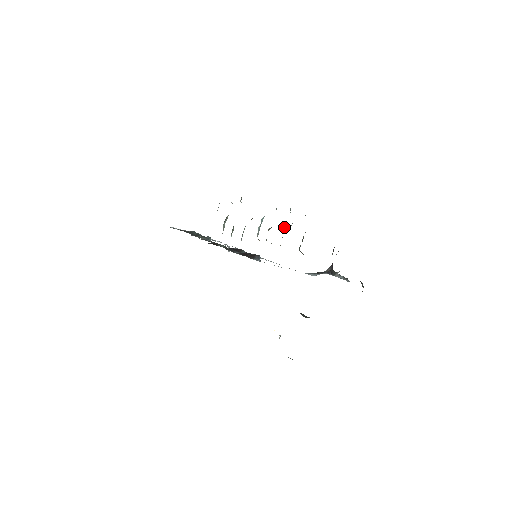
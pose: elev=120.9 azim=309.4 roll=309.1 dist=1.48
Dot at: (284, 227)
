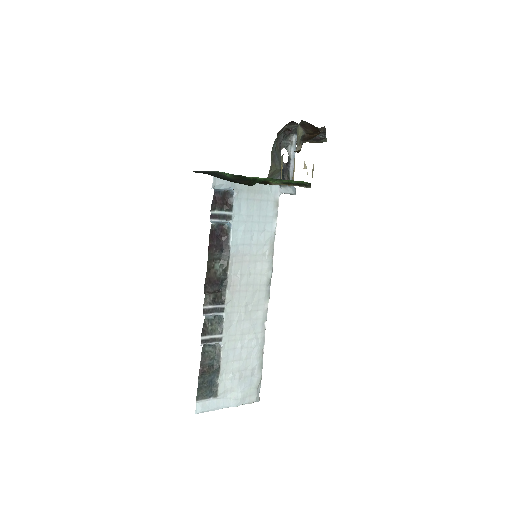
Dot at: occluded
